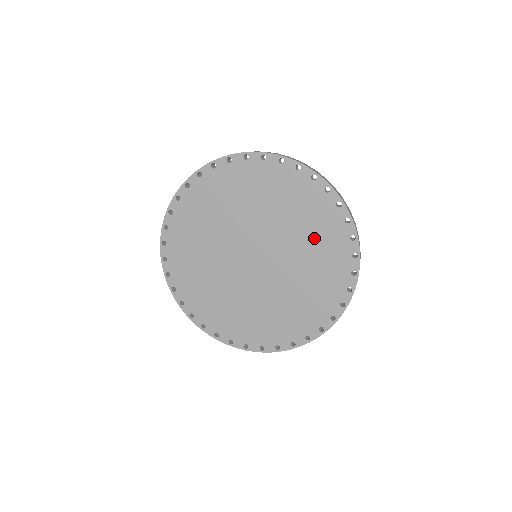
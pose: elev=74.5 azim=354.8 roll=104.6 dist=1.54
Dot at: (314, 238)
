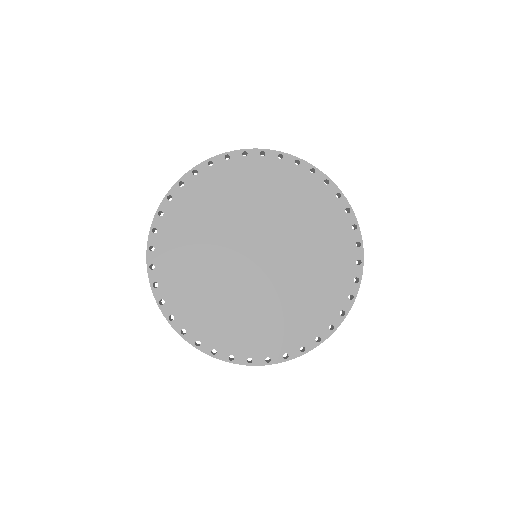
Dot at: (310, 296)
